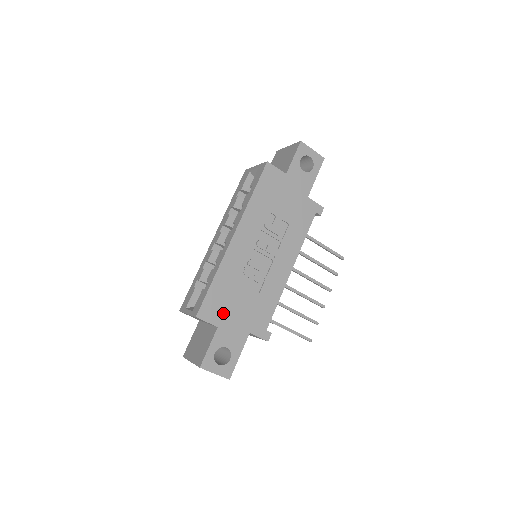
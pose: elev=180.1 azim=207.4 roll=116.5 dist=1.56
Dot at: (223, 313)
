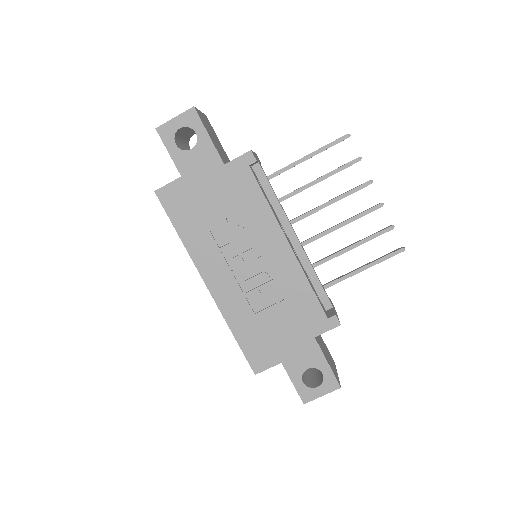
Dot at: (273, 348)
